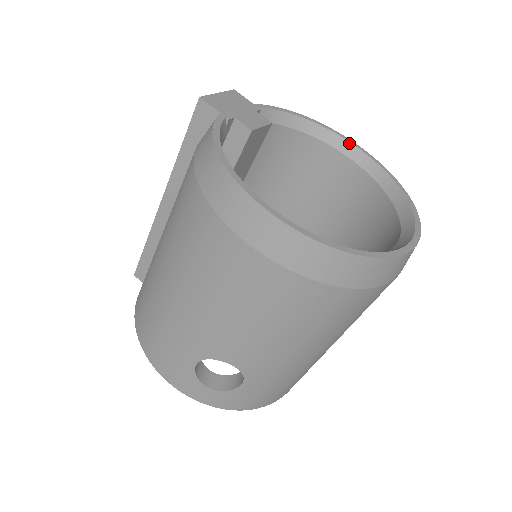
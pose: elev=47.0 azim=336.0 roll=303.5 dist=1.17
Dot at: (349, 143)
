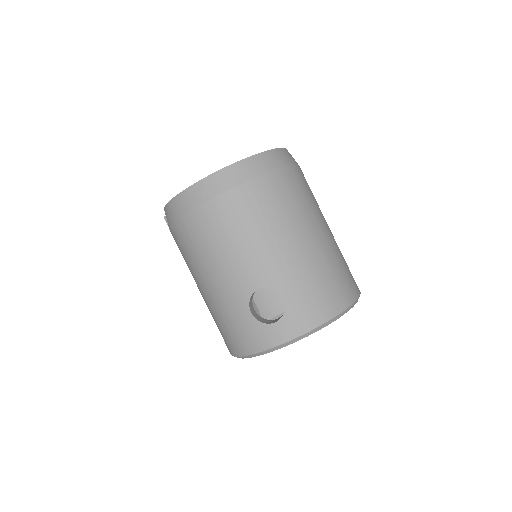
Dot at: occluded
